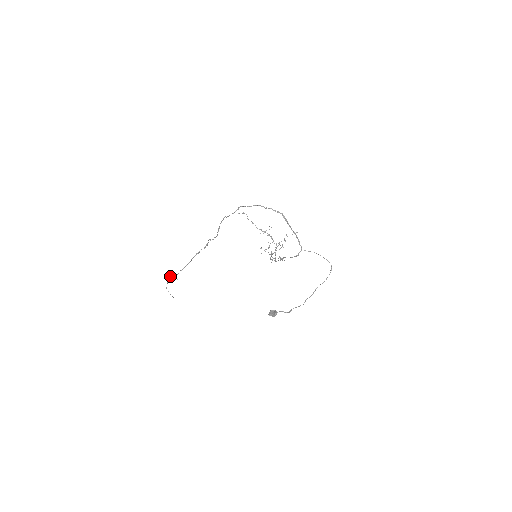
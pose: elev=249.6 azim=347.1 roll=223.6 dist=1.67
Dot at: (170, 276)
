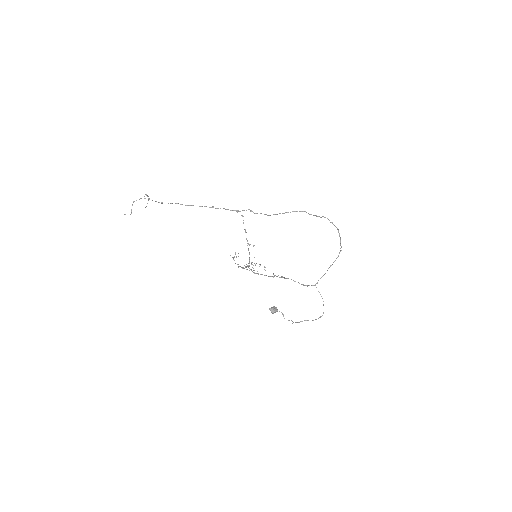
Dot at: (147, 196)
